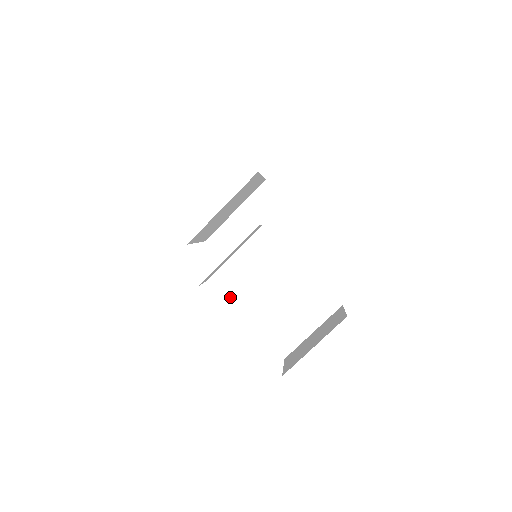
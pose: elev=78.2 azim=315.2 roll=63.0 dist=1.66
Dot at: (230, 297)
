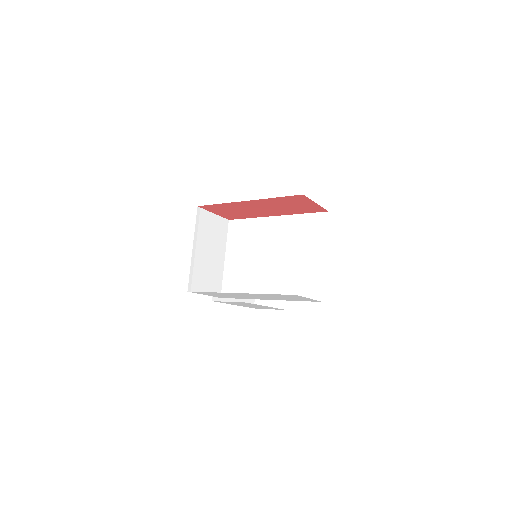
Dot at: occluded
